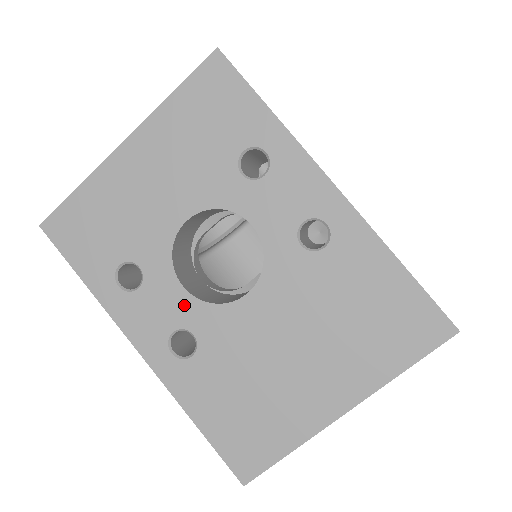
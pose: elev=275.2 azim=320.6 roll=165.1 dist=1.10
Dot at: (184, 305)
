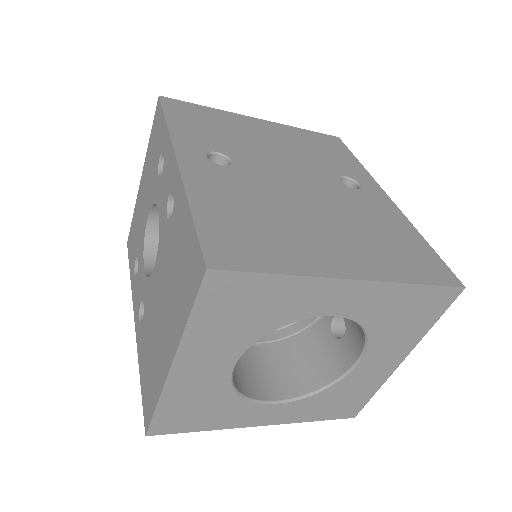
Dot at: (143, 281)
